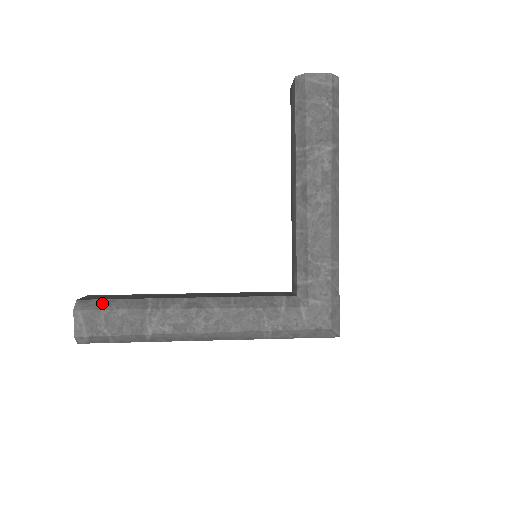
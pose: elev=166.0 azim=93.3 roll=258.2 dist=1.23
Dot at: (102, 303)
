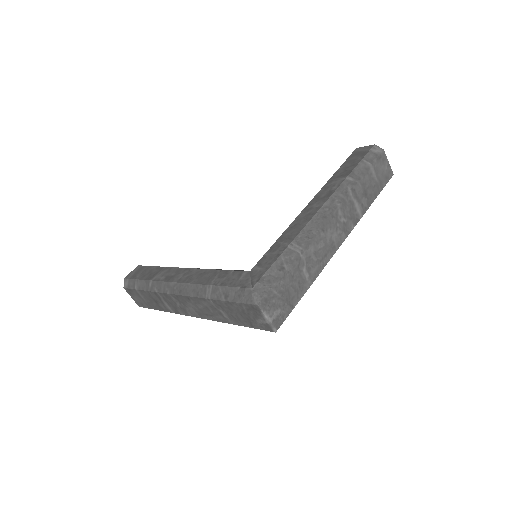
Dot at: occluded
